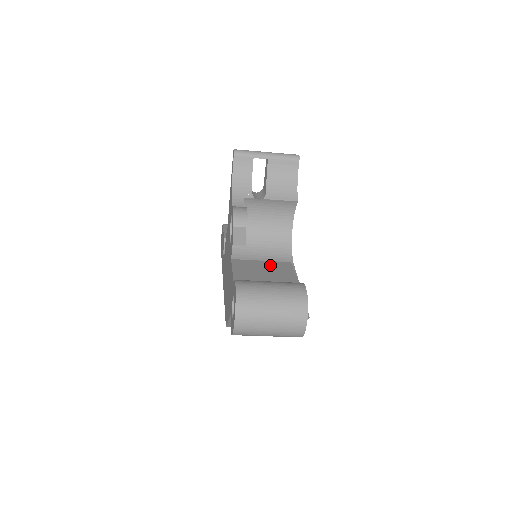
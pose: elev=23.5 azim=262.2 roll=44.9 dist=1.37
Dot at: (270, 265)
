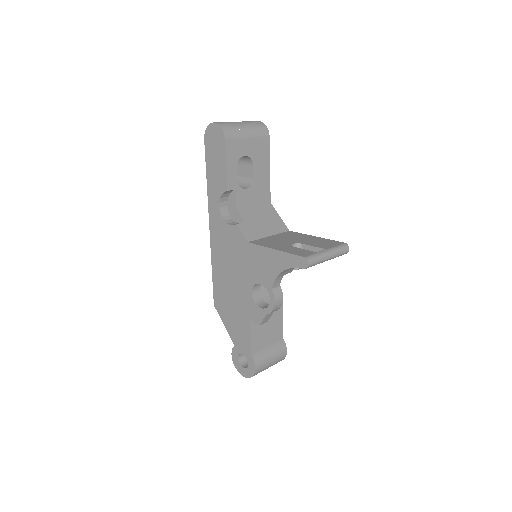
Dot at: (271, 316)
